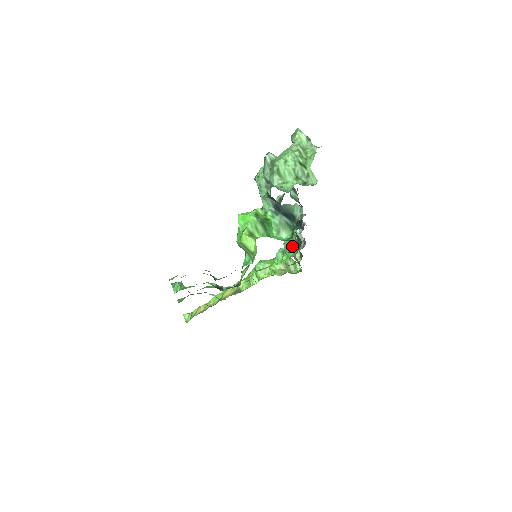
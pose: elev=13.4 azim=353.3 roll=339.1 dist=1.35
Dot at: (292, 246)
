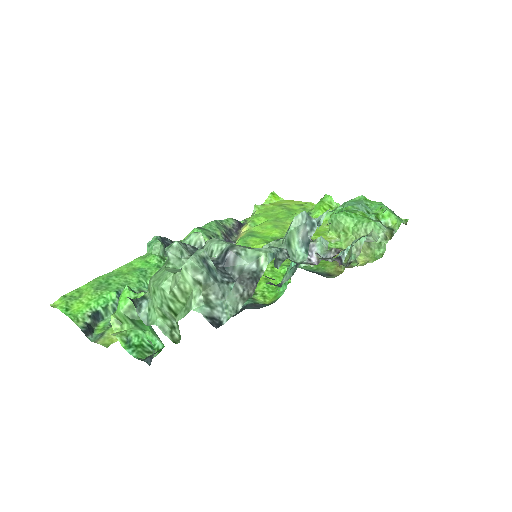
Dot at: (284, 284)
